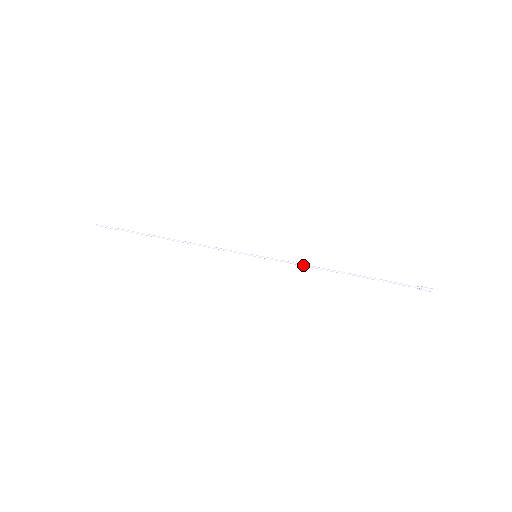
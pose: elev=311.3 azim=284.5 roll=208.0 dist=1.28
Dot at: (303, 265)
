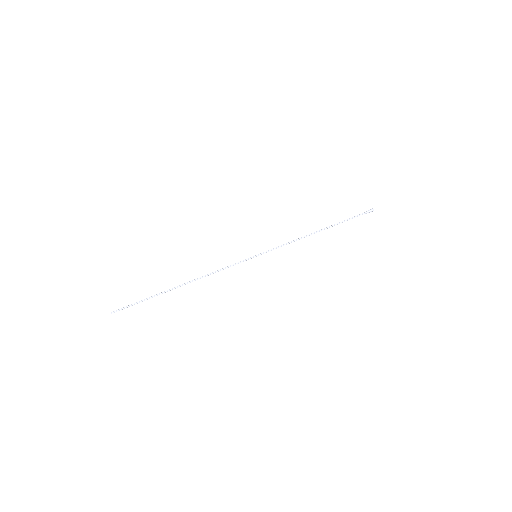
Dot at: (291, 242)
